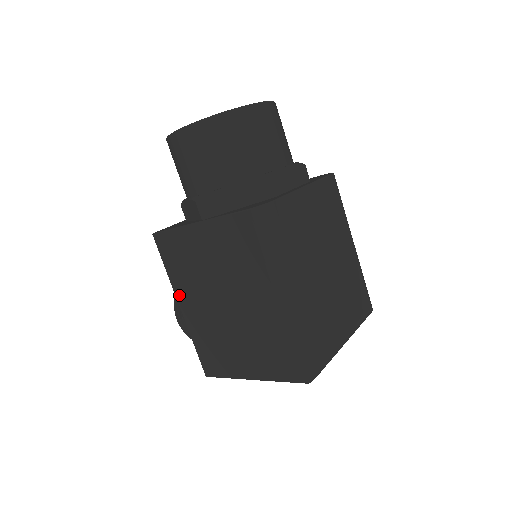
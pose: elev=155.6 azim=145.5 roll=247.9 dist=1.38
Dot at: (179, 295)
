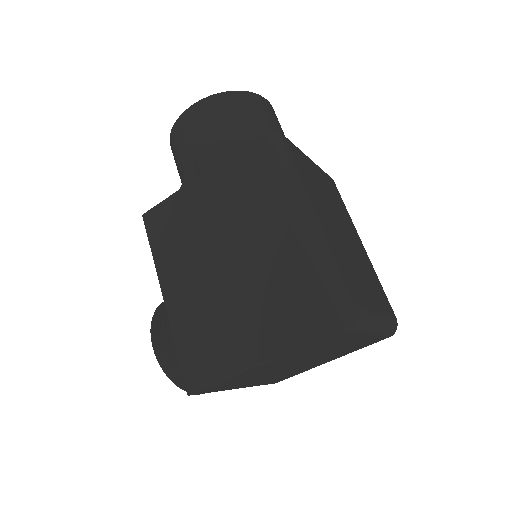
Dot at: (164, 279)
